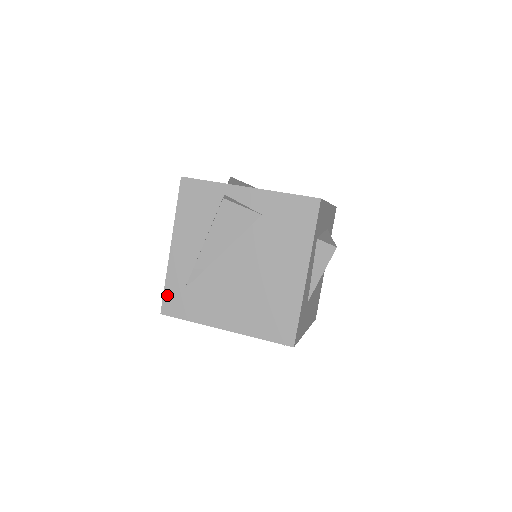
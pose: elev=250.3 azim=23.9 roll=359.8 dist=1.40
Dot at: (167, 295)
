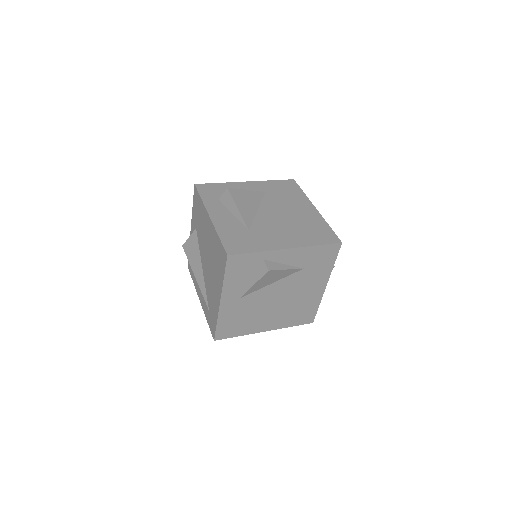
Dot at: (210, 326)
